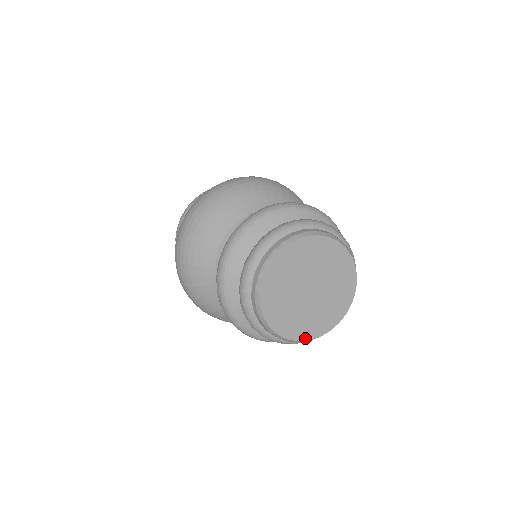
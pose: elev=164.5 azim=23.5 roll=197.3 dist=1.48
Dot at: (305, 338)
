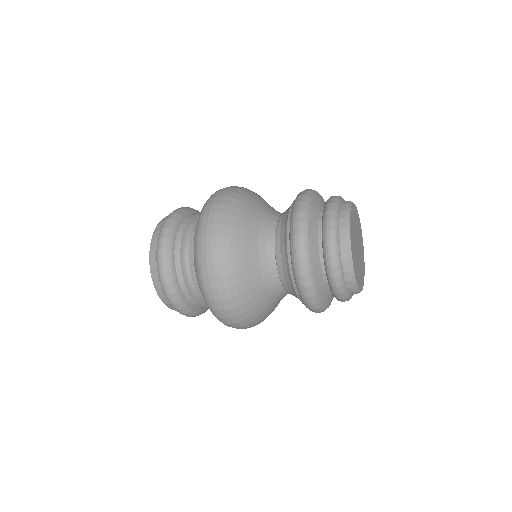
Dot at: (354, 270)
